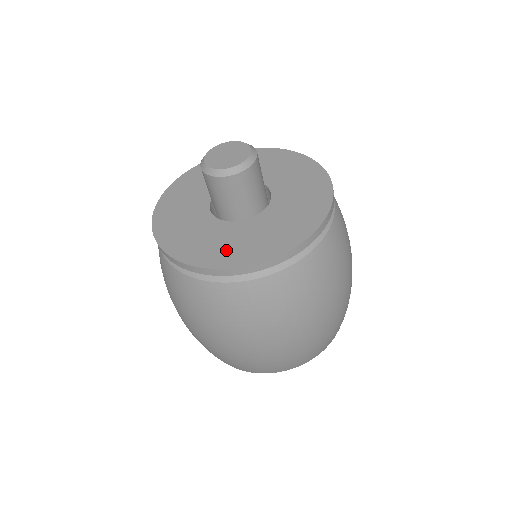
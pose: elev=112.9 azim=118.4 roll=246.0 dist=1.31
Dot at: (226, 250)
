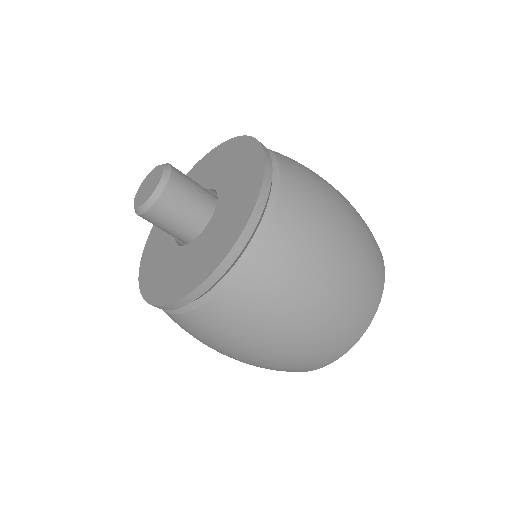
Dot at: (192, 271)
